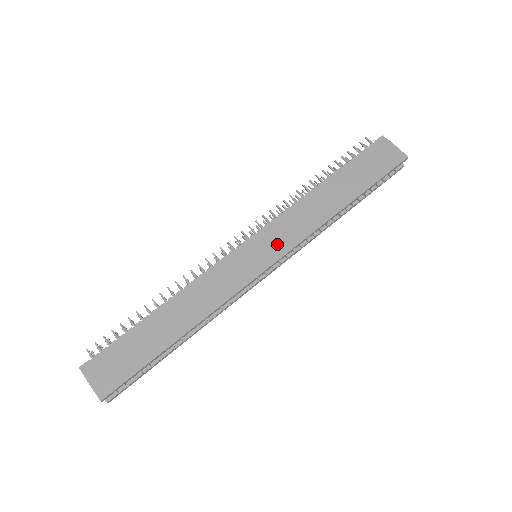
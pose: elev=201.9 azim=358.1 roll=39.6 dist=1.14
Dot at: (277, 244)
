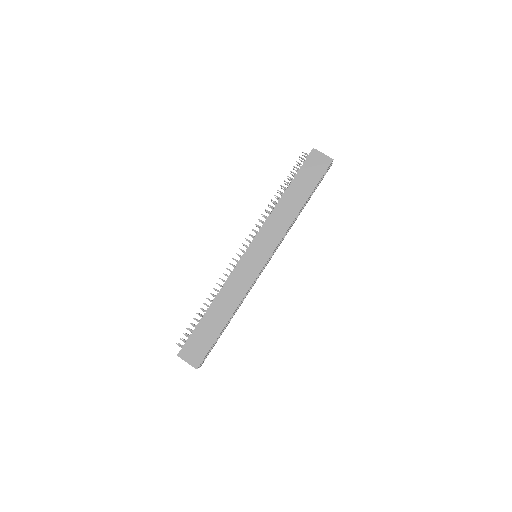
Dot at: (267, 246)
